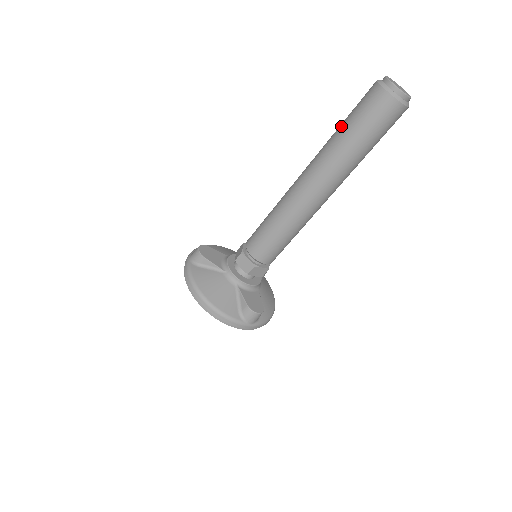
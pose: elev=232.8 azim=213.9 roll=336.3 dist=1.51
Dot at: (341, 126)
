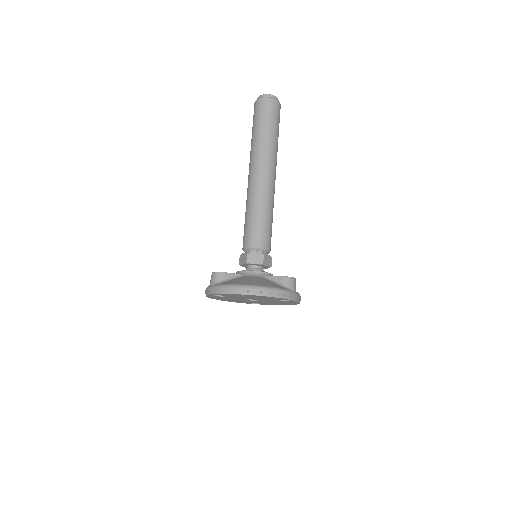
Dot at: (254, 132)
